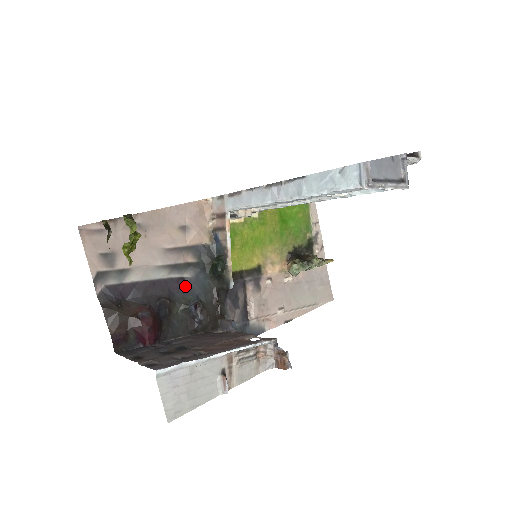
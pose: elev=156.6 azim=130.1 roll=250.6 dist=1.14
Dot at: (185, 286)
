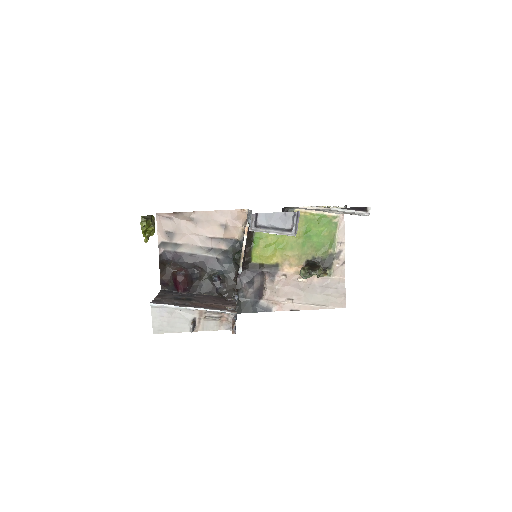
Dot at: (216, 263)
